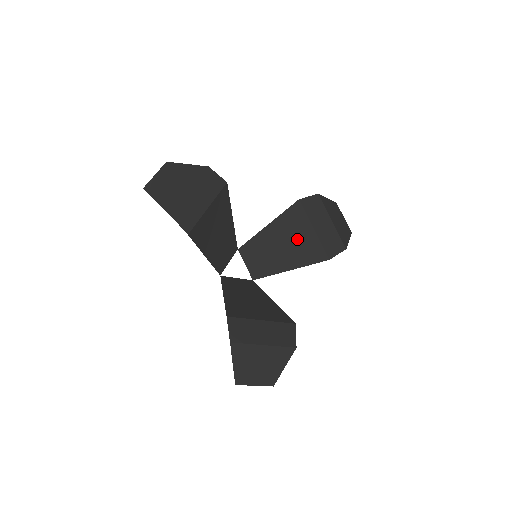
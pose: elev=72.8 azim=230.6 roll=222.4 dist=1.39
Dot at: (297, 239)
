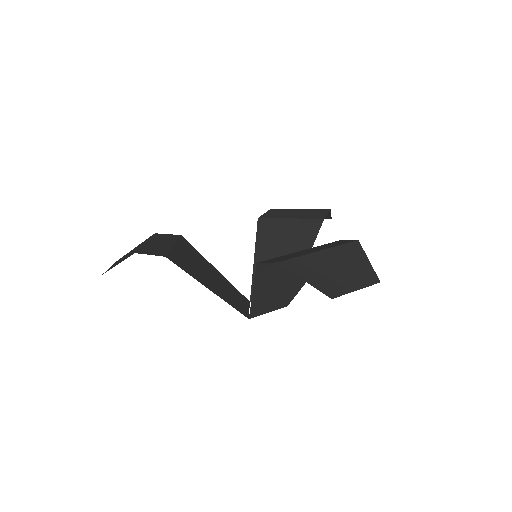
Dot at: (285, 238)
